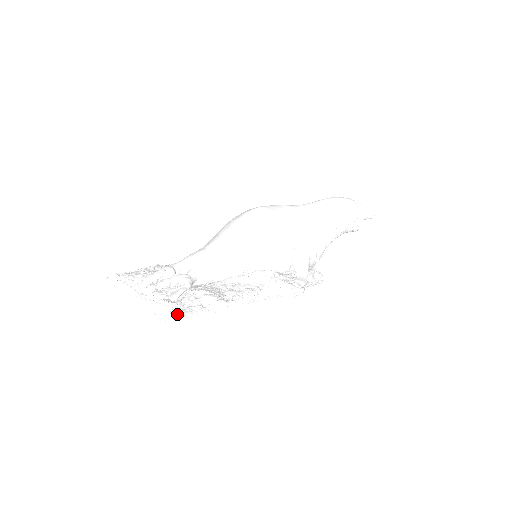
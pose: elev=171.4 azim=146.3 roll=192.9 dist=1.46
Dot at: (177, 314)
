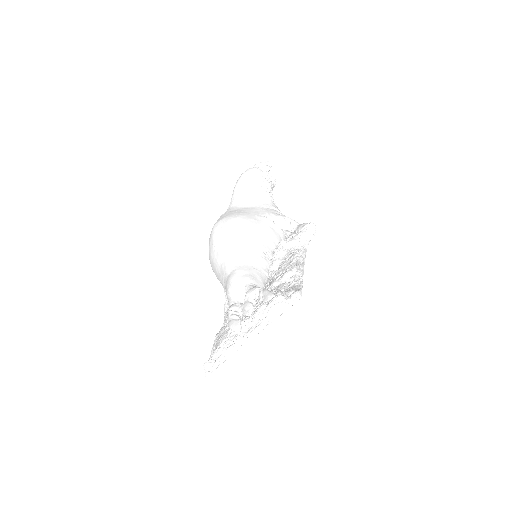
Dot at: (291, 294)
